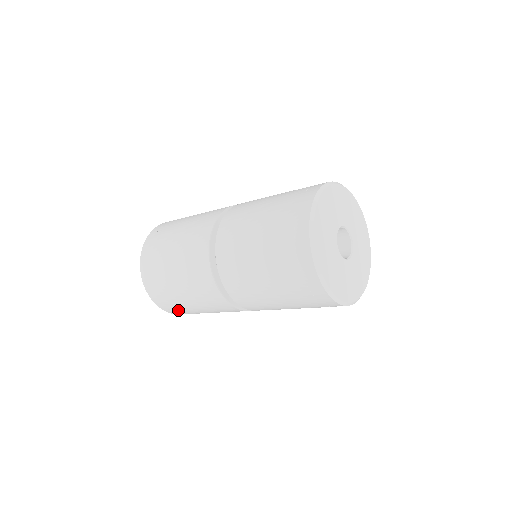
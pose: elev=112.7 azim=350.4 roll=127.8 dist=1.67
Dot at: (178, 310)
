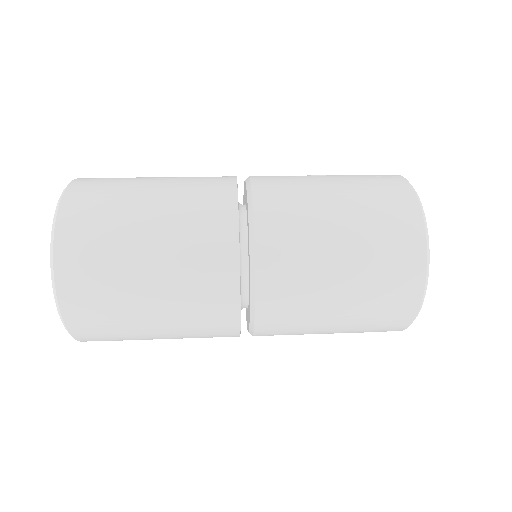
Dot at: (114, 340)
